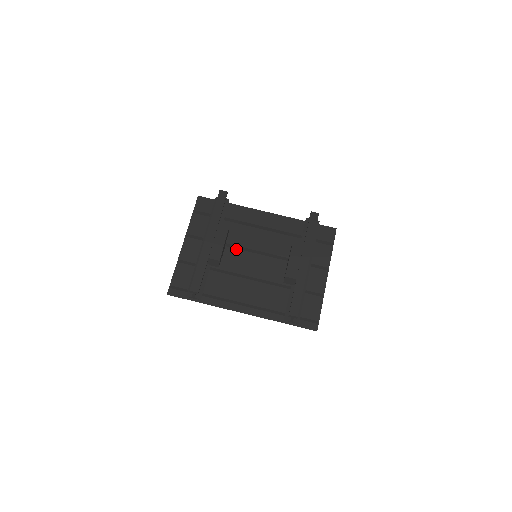
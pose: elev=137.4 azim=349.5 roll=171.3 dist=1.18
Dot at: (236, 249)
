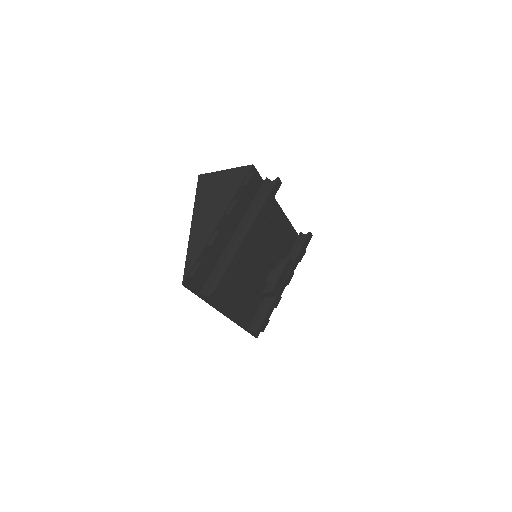
Dot at: occluded
